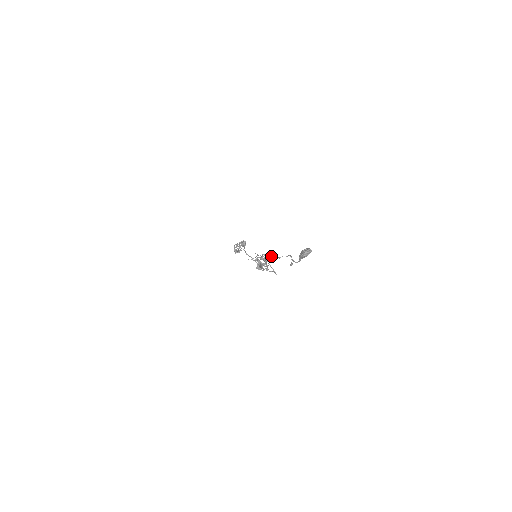
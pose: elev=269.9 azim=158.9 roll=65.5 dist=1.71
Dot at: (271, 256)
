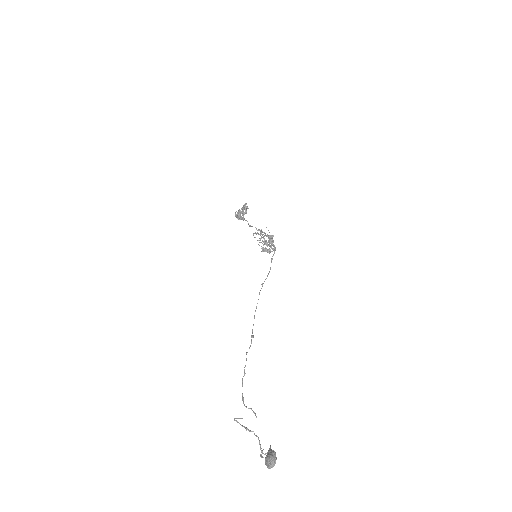
Dot at: (242, 426)
